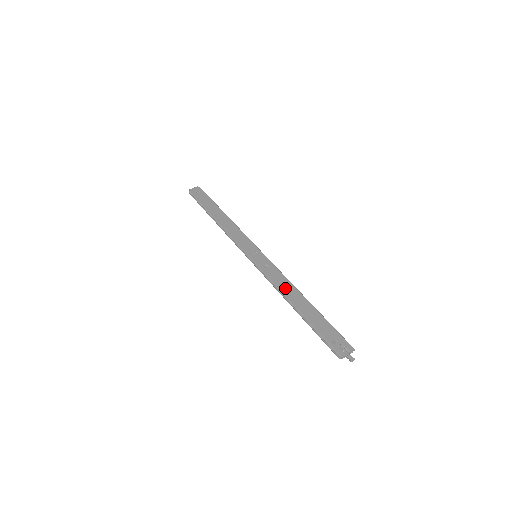
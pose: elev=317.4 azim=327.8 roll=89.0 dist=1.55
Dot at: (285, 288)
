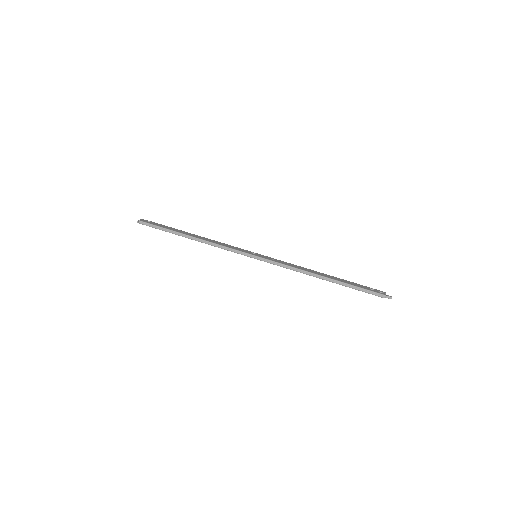
Dot at: (304, 269)
